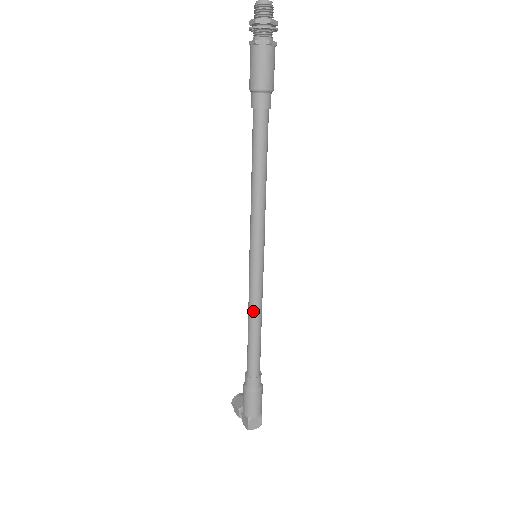
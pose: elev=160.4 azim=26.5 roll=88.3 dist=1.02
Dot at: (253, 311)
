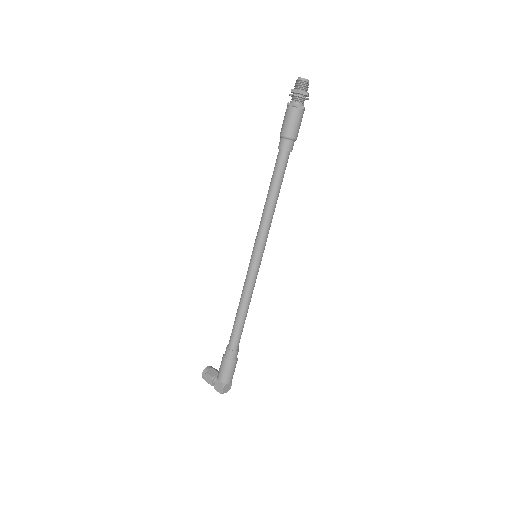
Dot at: (247, 298)
